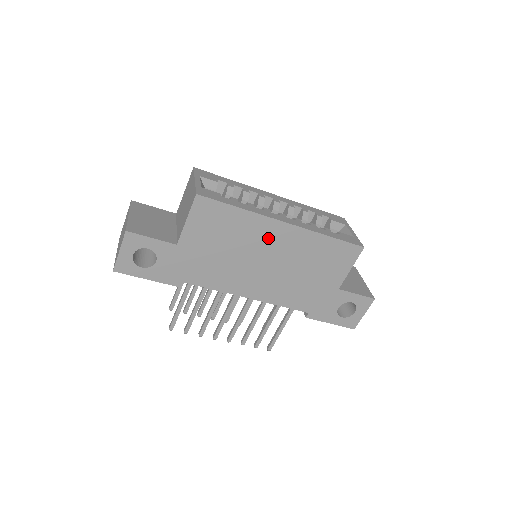
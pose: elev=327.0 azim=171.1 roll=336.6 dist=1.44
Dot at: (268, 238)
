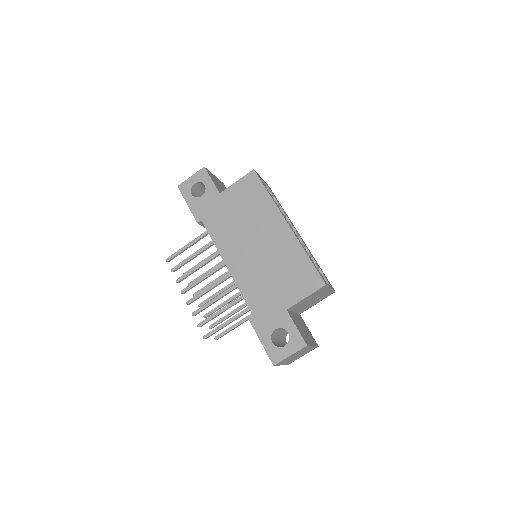
Dot at: (270, 227)
